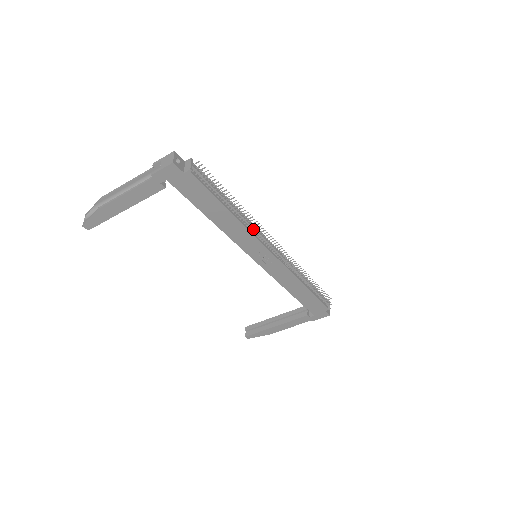
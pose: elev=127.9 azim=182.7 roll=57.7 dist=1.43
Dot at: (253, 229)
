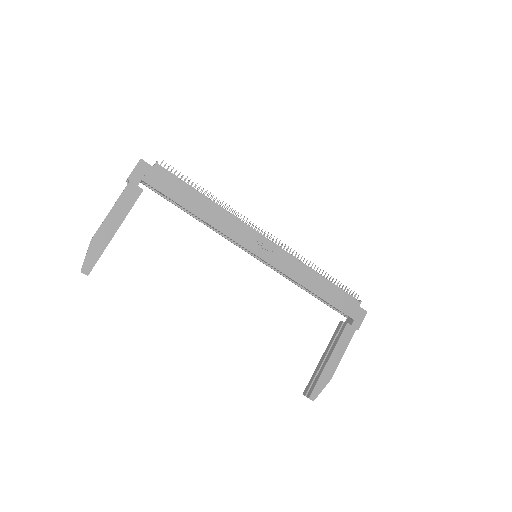
Dot at: (236, 216)
